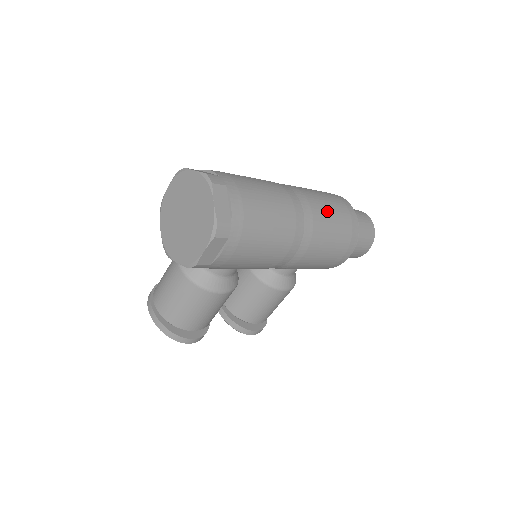
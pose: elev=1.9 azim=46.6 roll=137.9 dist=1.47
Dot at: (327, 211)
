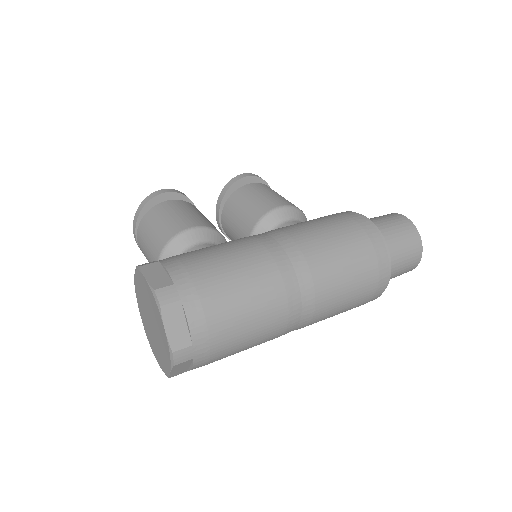
Dot at: (335, 312)
